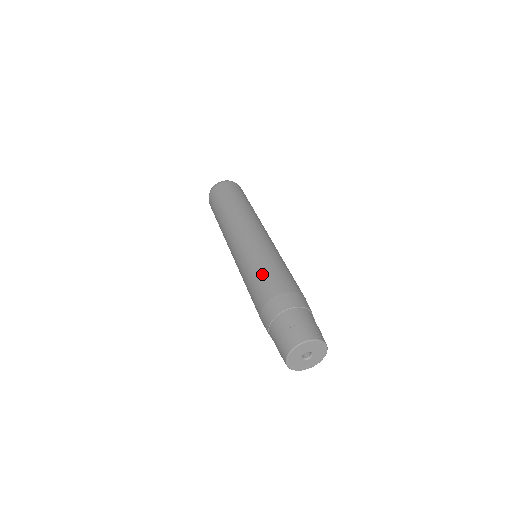
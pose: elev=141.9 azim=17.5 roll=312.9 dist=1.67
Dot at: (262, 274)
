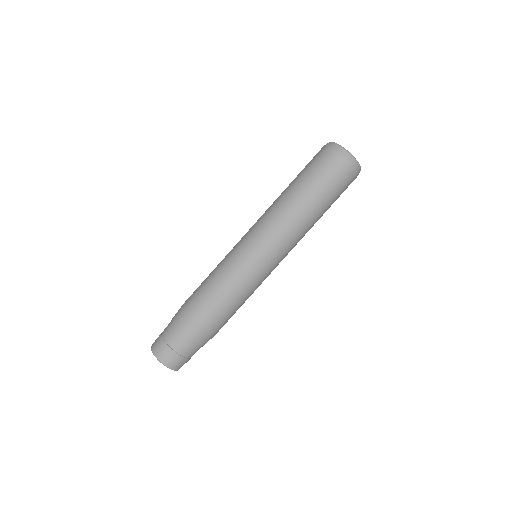
Dot at: (204, 280)
